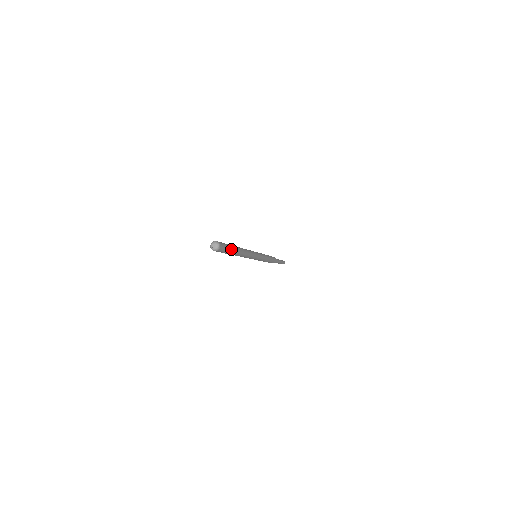
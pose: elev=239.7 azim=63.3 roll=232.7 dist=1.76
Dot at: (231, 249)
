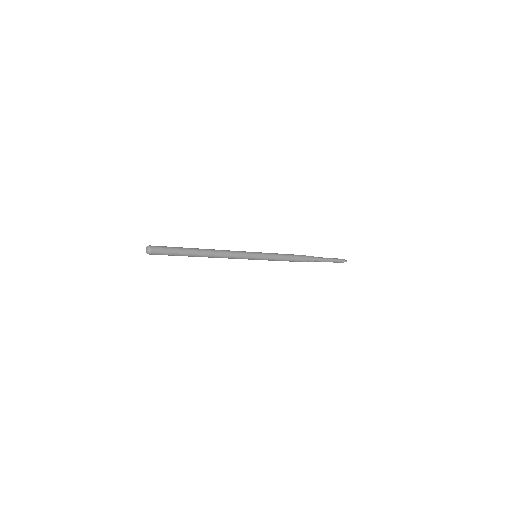
Dot at: (179, 252)
